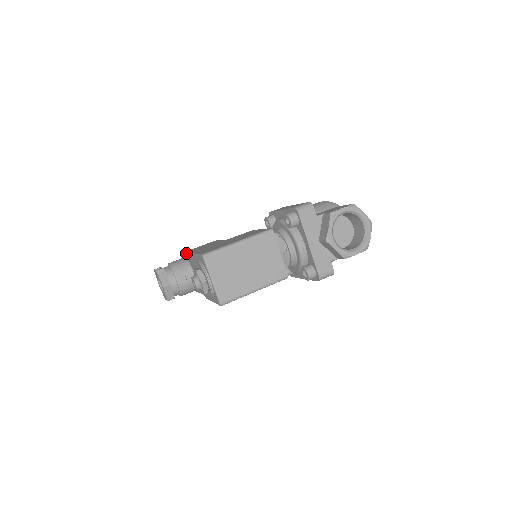
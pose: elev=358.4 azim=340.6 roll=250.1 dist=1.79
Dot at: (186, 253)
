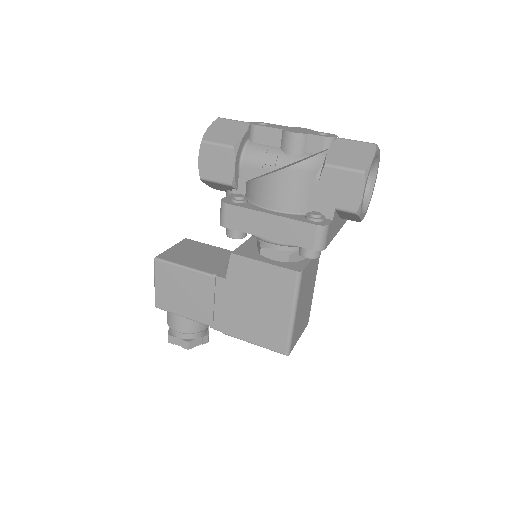
Dot at: occluded
